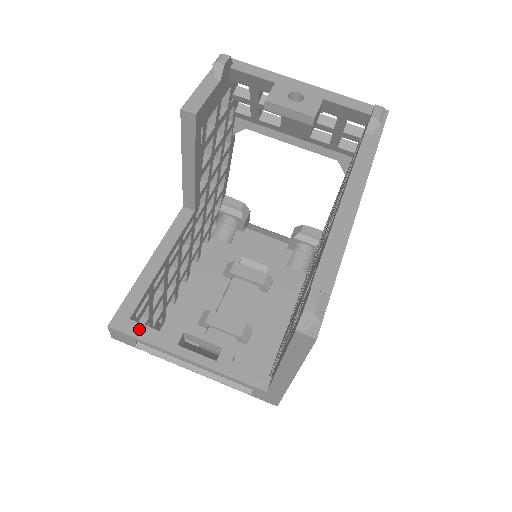
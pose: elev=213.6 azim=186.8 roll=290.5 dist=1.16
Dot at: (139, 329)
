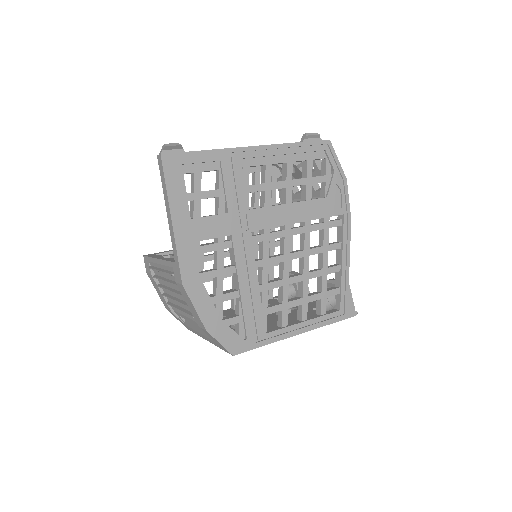
Dot at: (154, 255)
